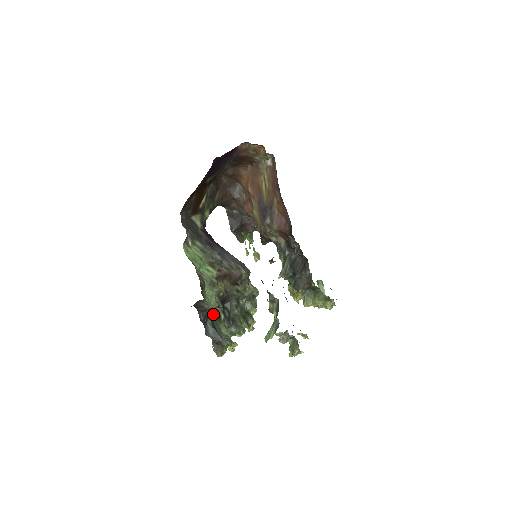
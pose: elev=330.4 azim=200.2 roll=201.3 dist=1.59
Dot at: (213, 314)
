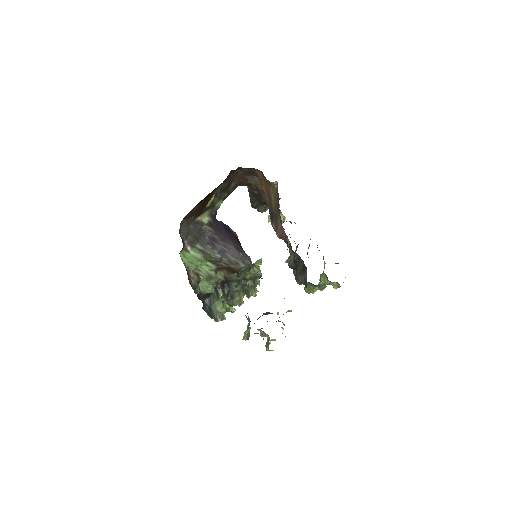
Dot at: (212, 293)
